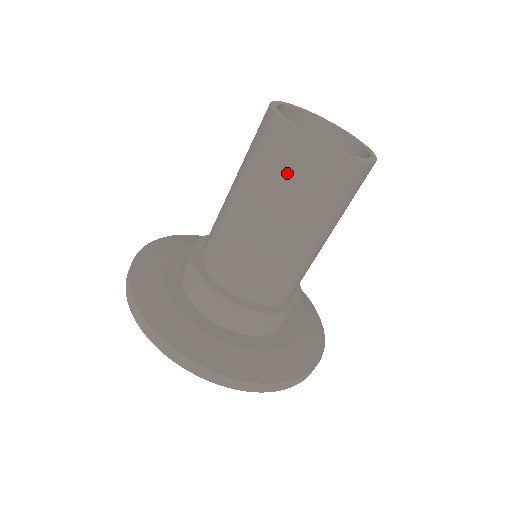
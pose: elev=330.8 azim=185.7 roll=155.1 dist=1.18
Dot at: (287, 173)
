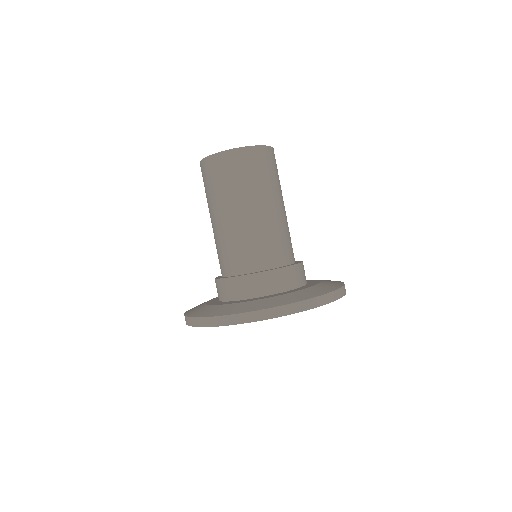
Dot at: (204, 186)
